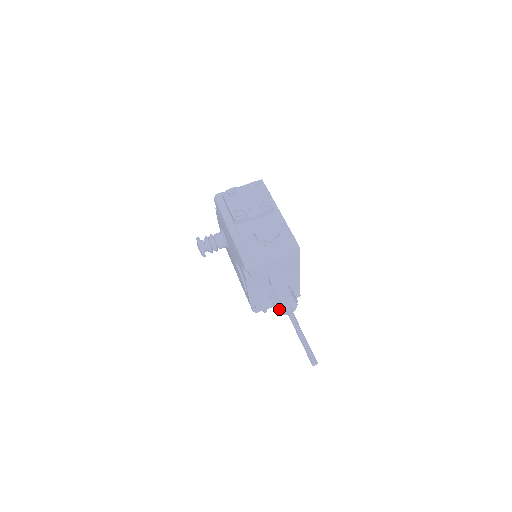
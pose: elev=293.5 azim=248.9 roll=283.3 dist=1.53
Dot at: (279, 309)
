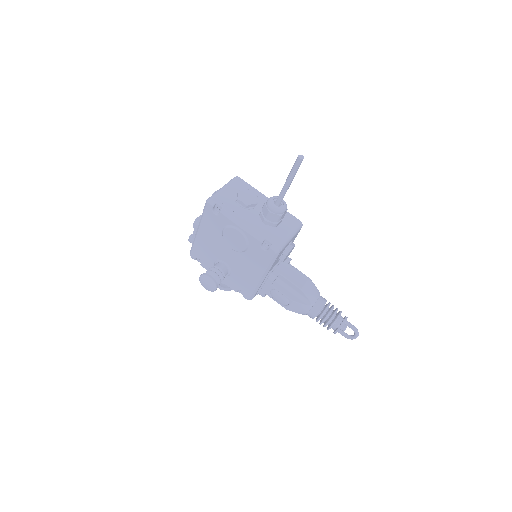
Dot at: (269, 206)
